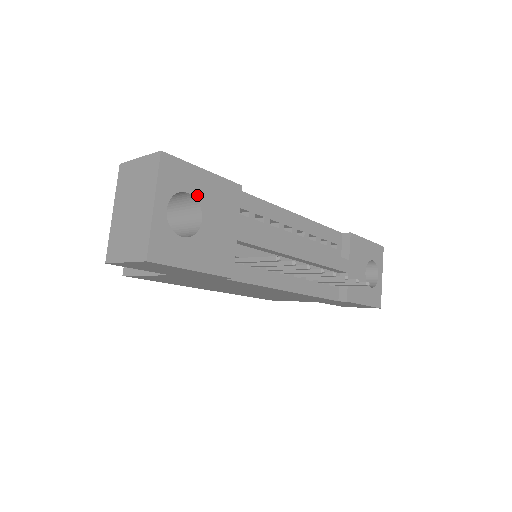
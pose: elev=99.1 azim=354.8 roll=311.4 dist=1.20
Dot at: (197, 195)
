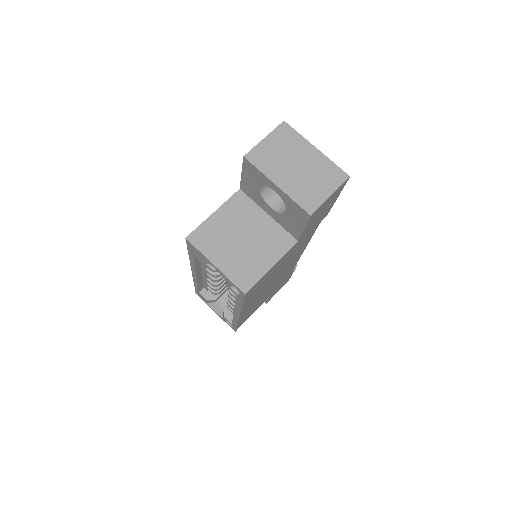
Dot at: occluded
